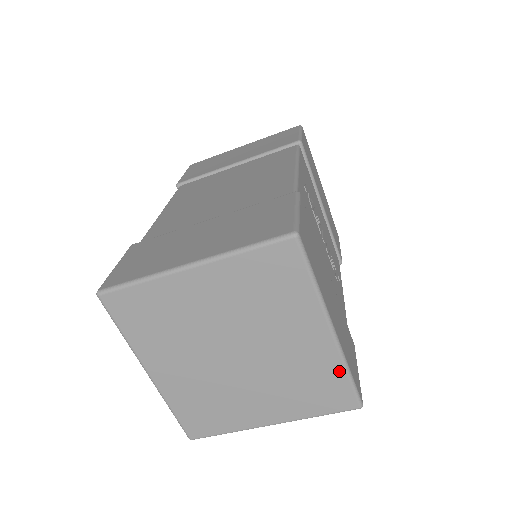
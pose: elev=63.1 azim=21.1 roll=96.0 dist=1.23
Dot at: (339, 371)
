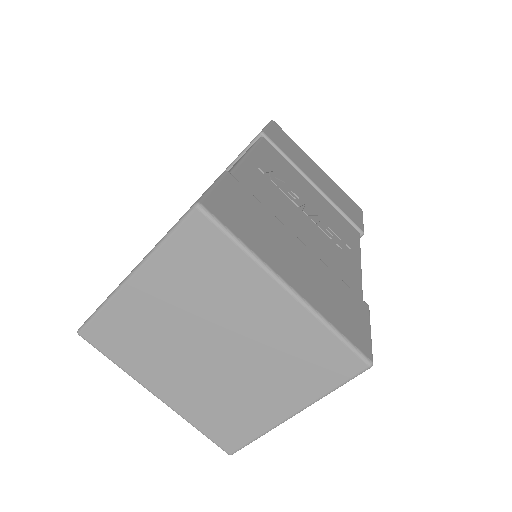
Dot at: (322, 332)
